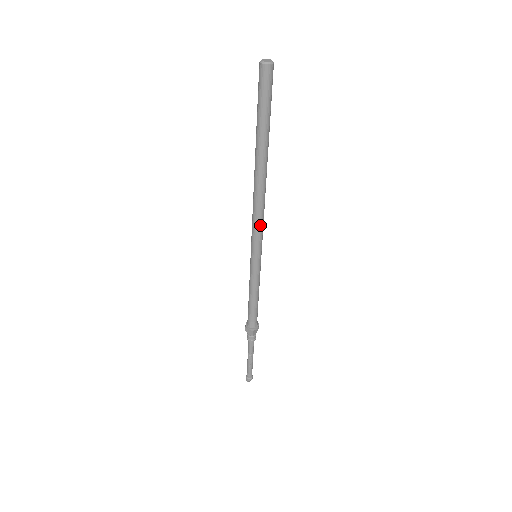
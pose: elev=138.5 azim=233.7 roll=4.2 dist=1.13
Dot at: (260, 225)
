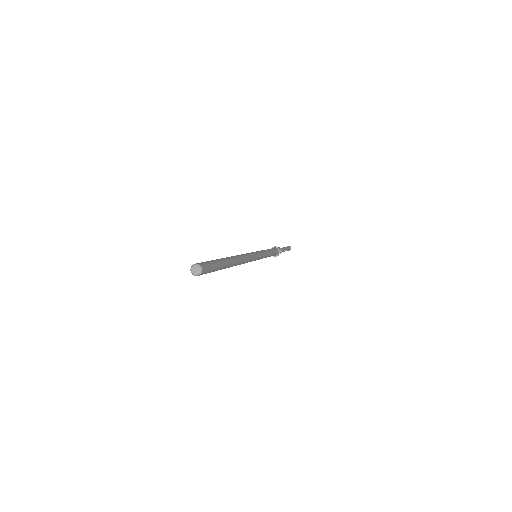
Dot at: (249, 261)
